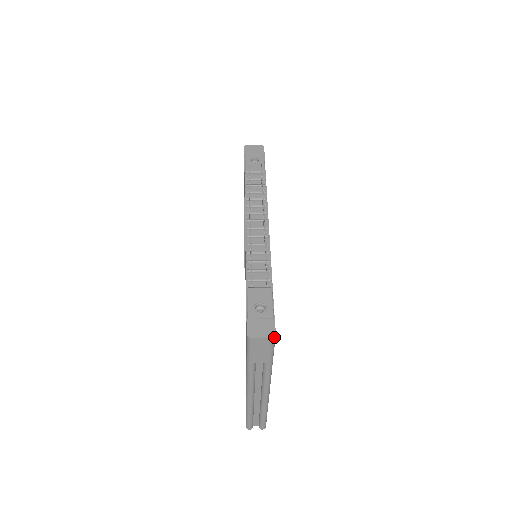
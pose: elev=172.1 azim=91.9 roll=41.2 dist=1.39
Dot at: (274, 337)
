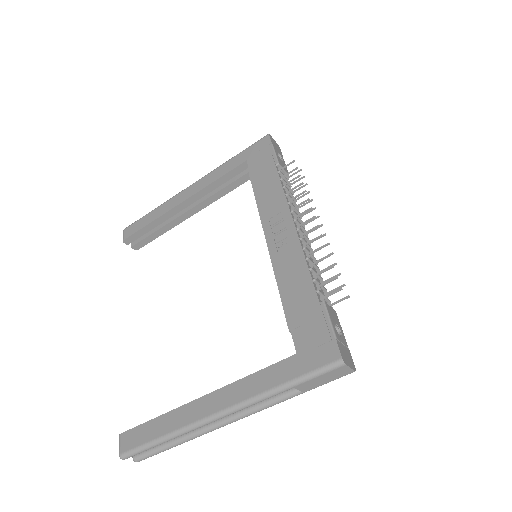
Dot at: occluded
